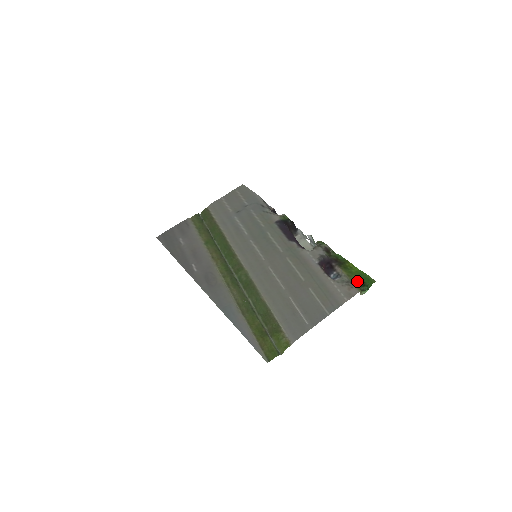
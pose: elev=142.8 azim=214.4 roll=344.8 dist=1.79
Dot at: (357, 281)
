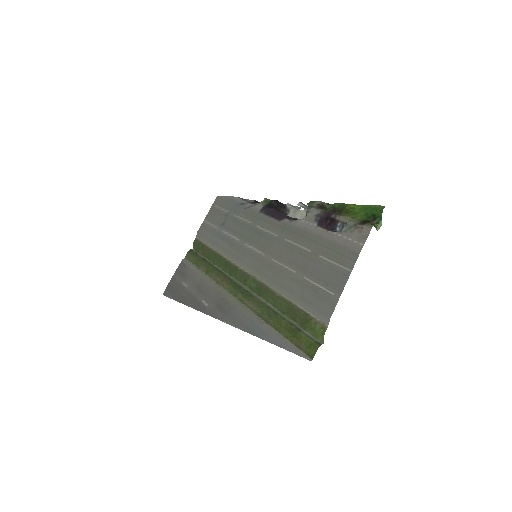
Dot at: (365, 218)
